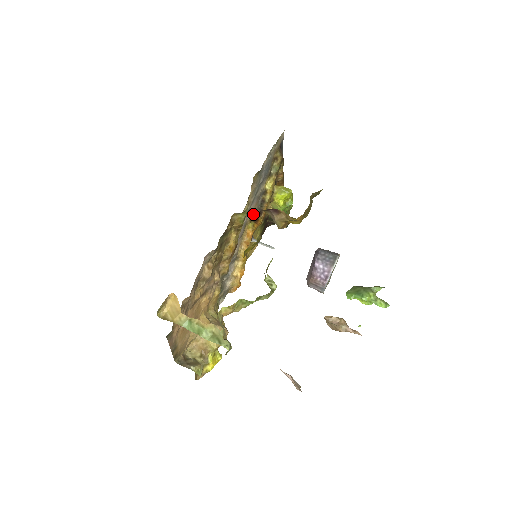
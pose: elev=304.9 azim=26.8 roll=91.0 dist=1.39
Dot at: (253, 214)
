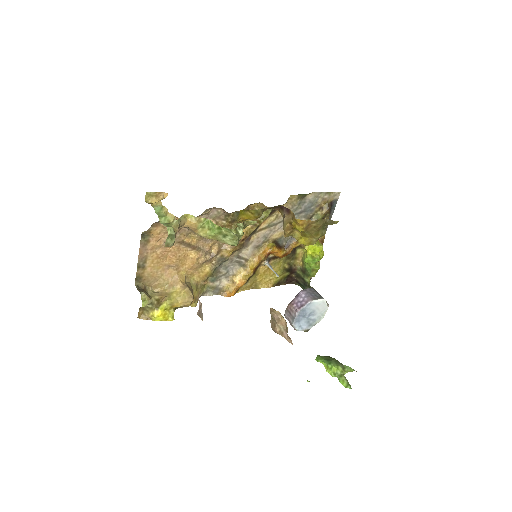
Dot at: (279, 239)
